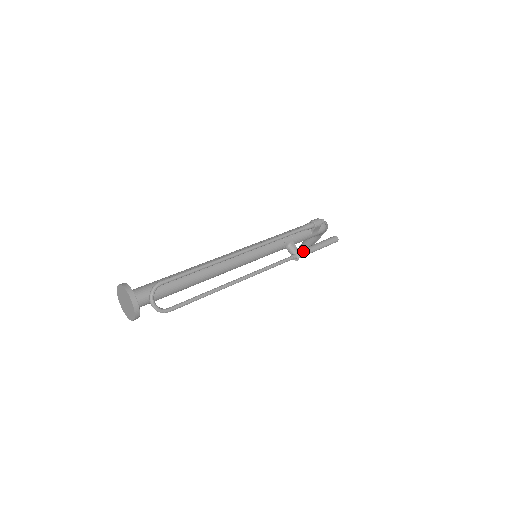
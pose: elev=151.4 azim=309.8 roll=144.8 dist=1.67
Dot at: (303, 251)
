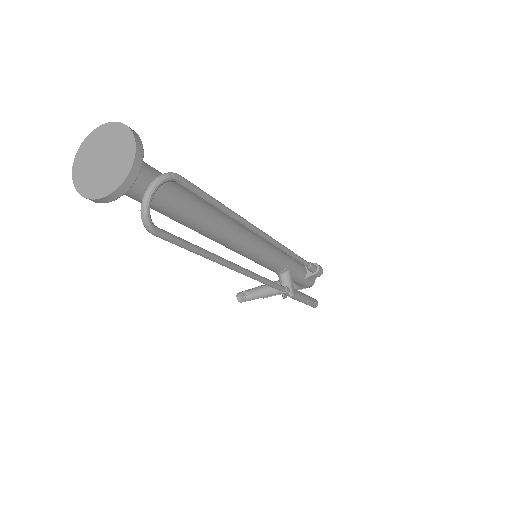
Dot at: (295, 291)
